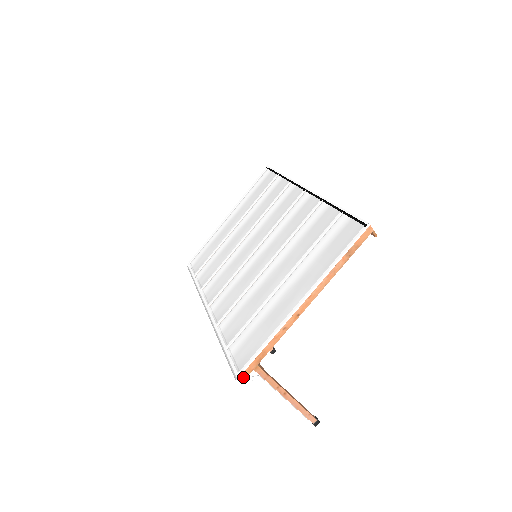
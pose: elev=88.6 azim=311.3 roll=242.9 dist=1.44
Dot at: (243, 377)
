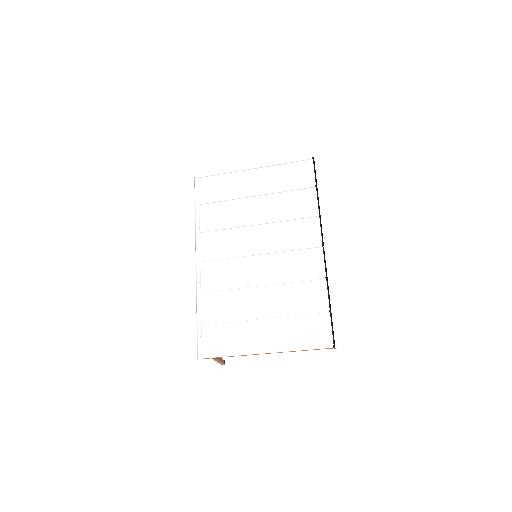
Dot at: occluded
